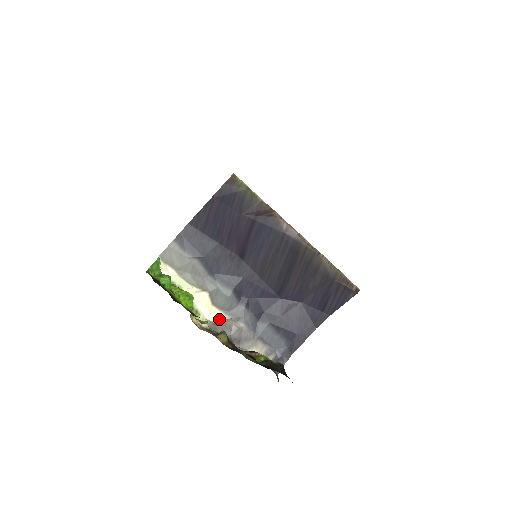
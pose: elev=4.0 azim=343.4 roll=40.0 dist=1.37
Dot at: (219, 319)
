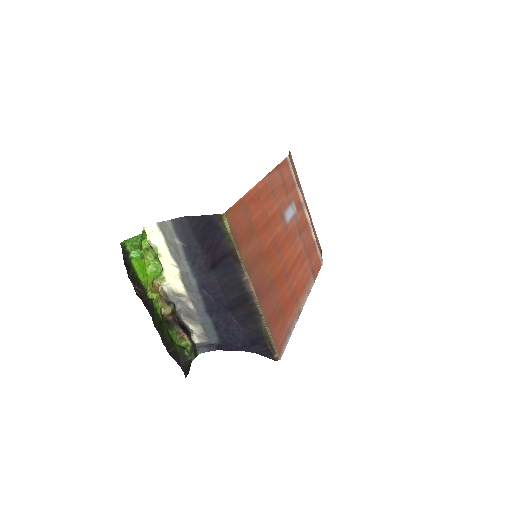
Dot at: (180, 291)
